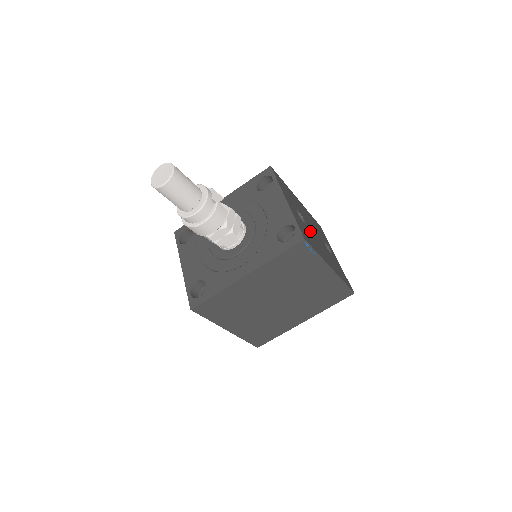
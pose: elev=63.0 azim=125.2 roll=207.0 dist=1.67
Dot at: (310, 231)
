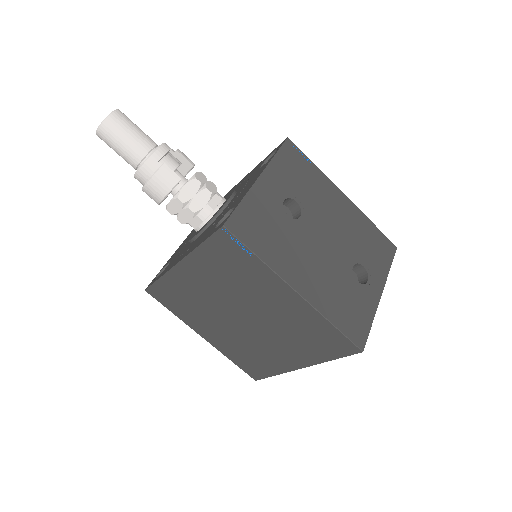
Dot at: (298, 231)
